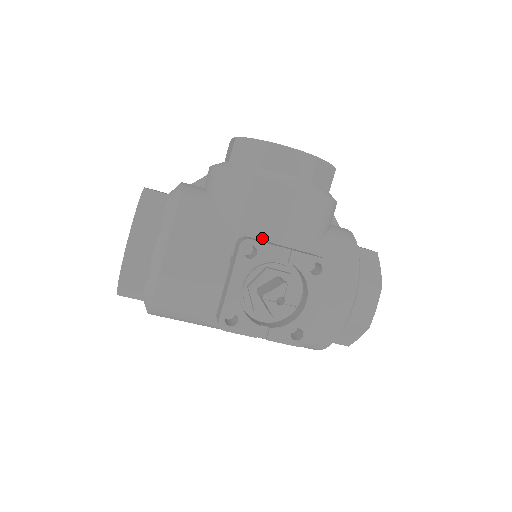
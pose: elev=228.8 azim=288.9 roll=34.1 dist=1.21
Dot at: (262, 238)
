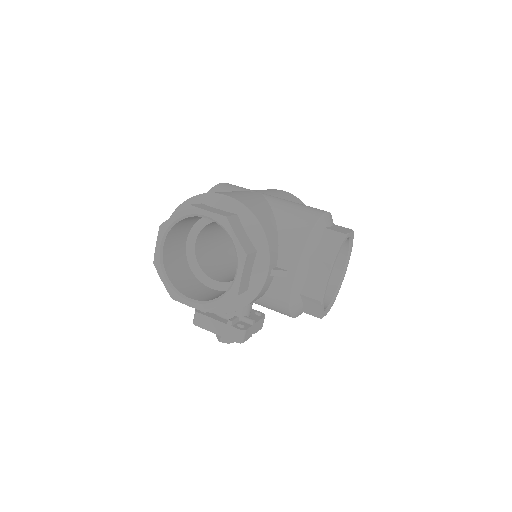
Dot at: occluded
